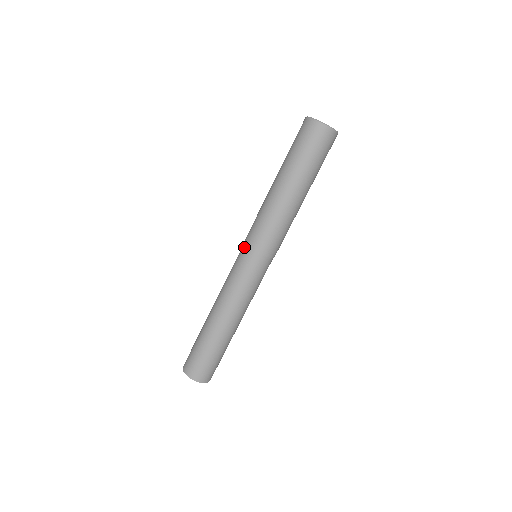
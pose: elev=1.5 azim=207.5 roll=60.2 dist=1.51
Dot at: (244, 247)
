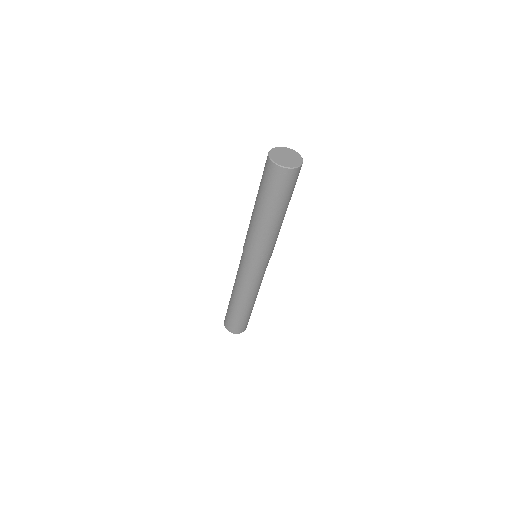
Dot at: occluded
